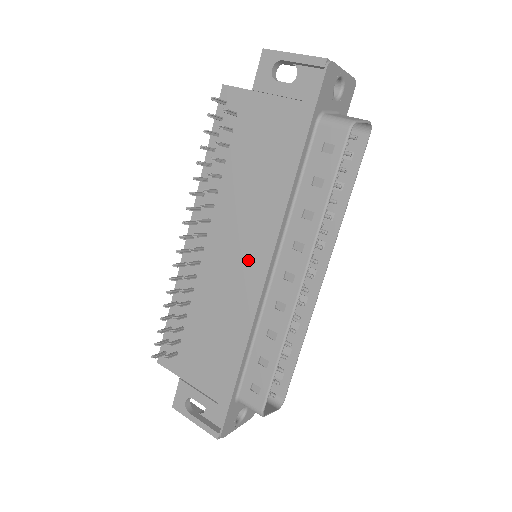
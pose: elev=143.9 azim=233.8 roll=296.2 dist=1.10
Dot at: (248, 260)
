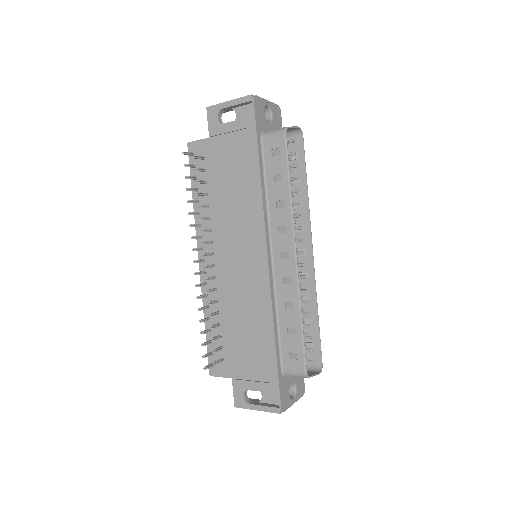
Dot at: (250, 257)
